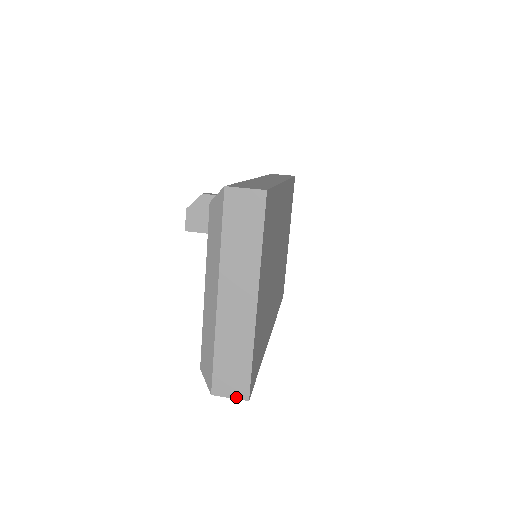
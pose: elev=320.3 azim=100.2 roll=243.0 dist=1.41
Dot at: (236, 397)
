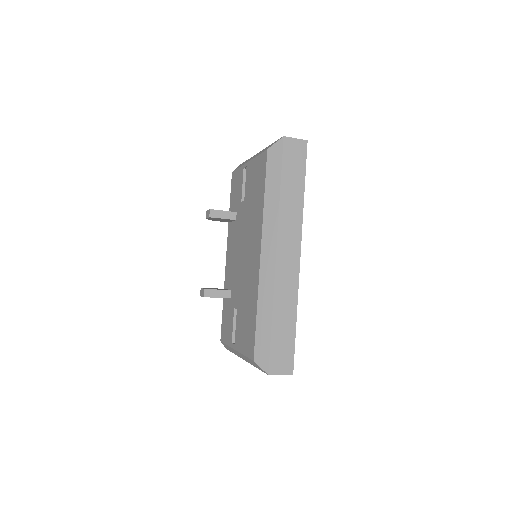
Dot at: (299, 139)
